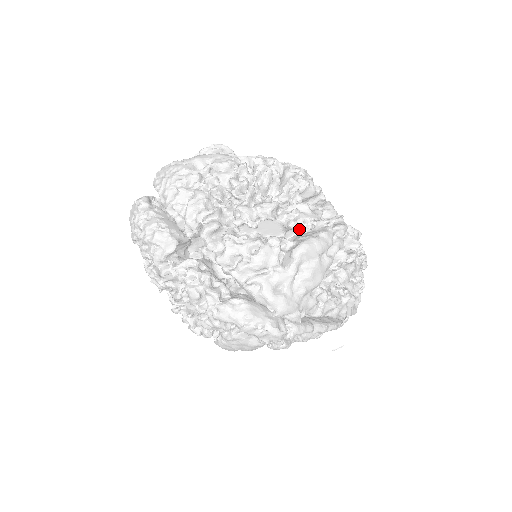
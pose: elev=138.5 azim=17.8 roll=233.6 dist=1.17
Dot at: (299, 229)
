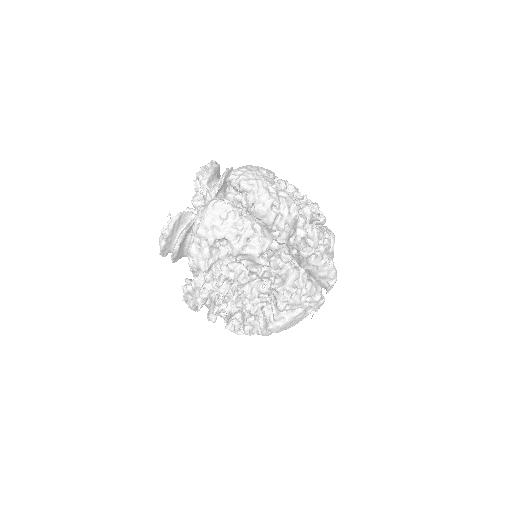
Dot at: occluded
